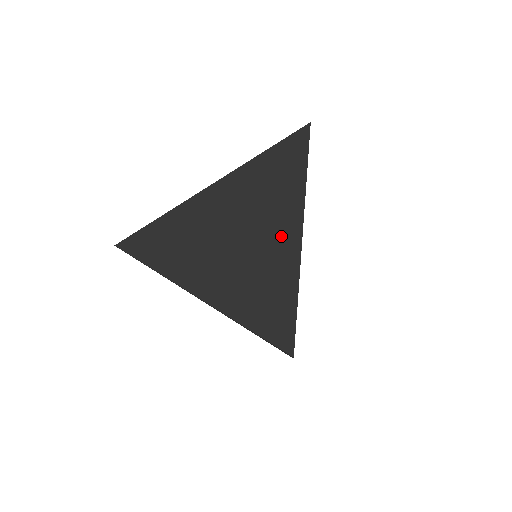
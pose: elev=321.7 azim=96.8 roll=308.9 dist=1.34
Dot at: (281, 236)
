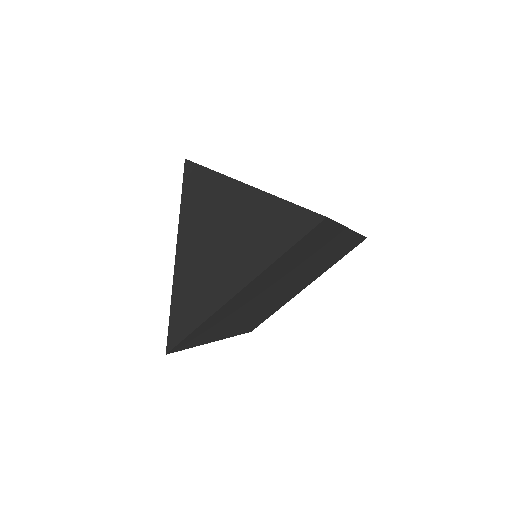
Dot at: (232, 276)
